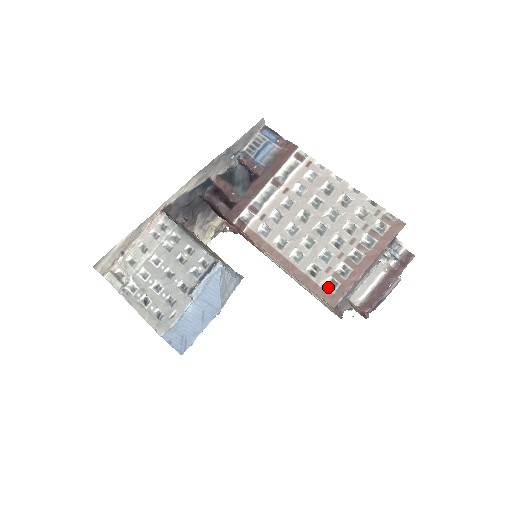
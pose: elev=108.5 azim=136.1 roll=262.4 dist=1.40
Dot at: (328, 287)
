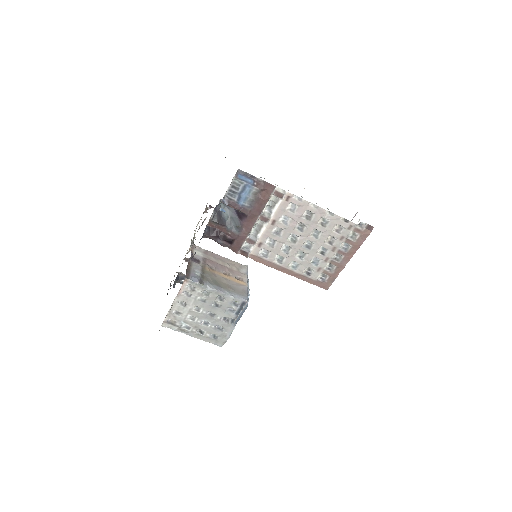
Dot at: (321, 279)
